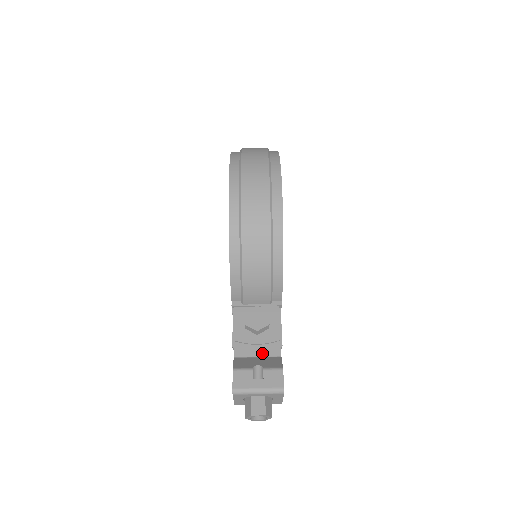
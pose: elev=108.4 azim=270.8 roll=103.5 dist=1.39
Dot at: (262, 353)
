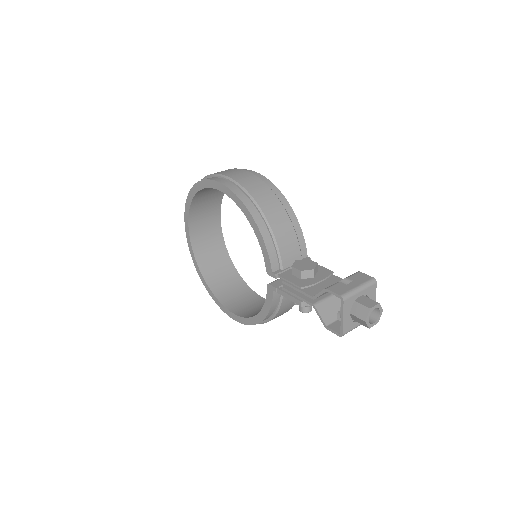
Dot at: (329, 285)
